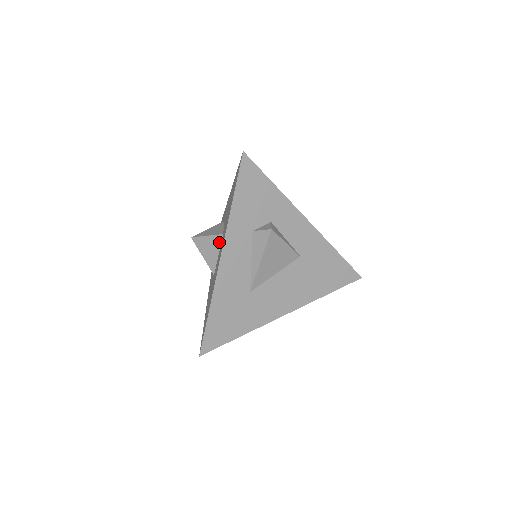
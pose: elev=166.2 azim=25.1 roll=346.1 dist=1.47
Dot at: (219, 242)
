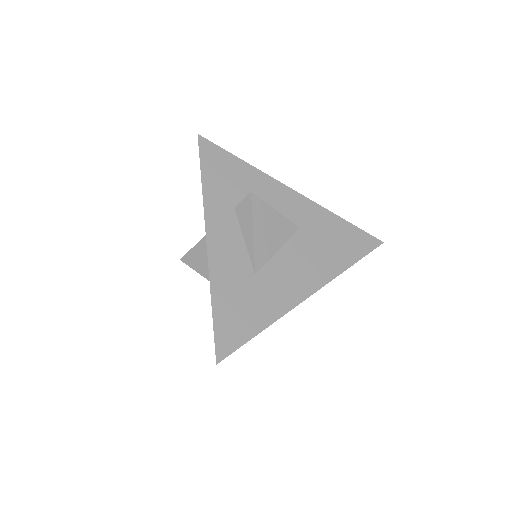
Dot at: occluded
